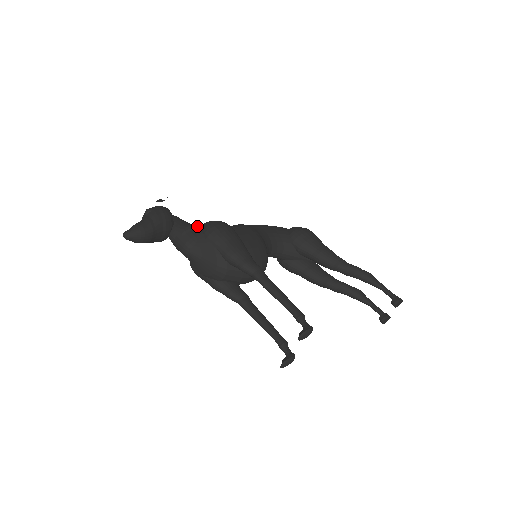
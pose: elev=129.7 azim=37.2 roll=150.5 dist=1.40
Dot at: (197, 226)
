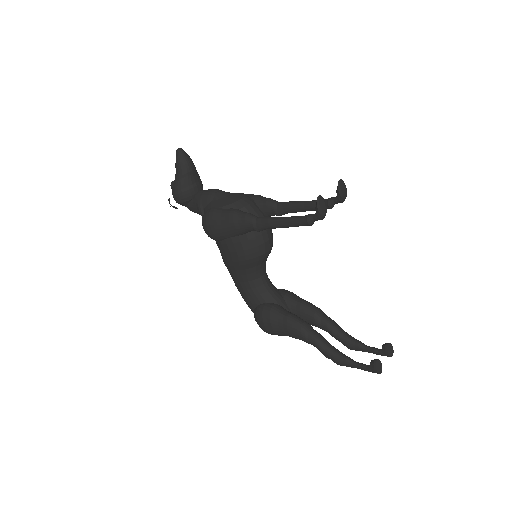
Dot at: occluded
